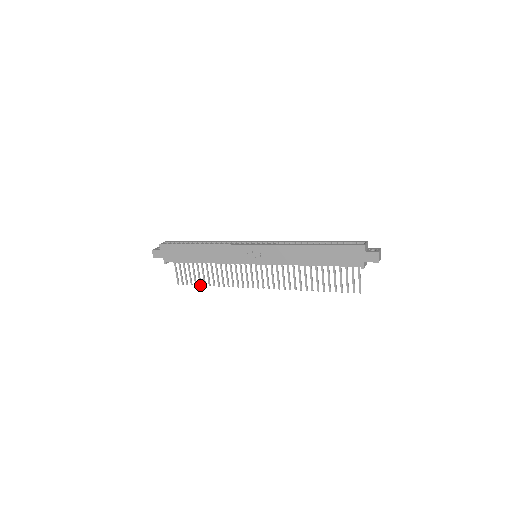
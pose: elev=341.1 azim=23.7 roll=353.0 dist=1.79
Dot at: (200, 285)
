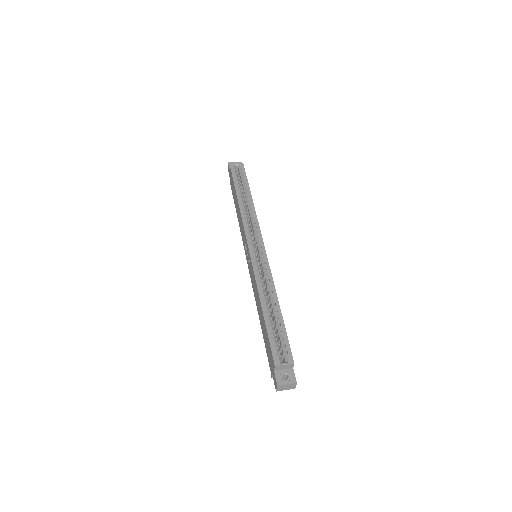
Dot at: occluded
